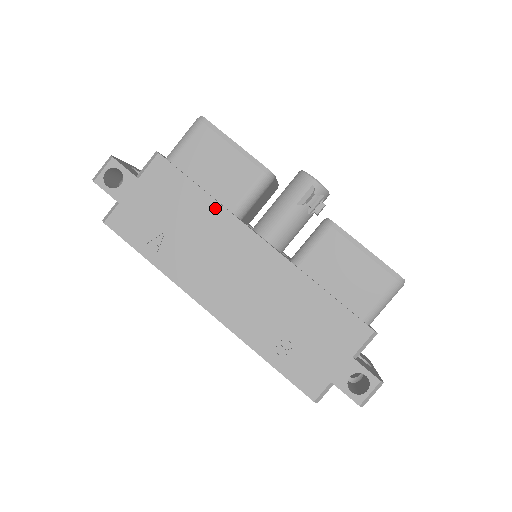
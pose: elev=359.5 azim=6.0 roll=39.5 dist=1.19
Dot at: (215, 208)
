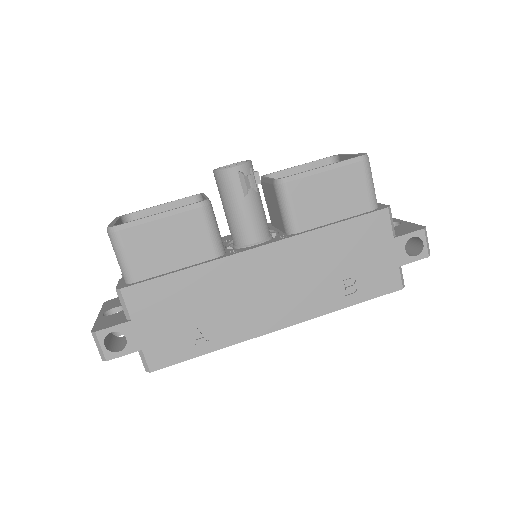
Dot at: (204, 270)
